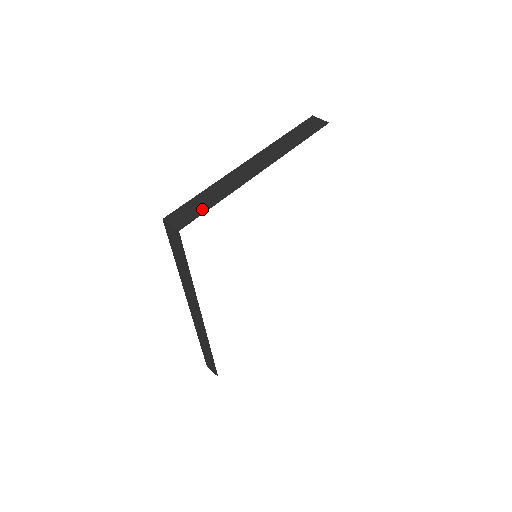
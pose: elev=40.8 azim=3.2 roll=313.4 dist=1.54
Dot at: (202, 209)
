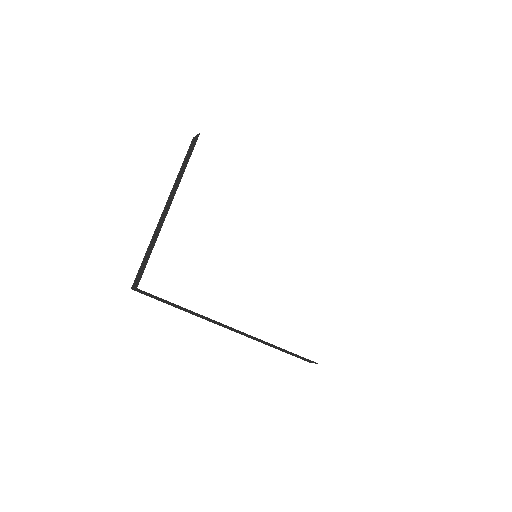
Dot at: (146, 263)
